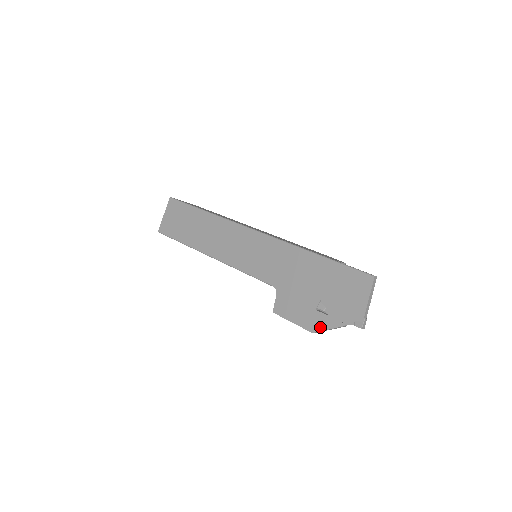
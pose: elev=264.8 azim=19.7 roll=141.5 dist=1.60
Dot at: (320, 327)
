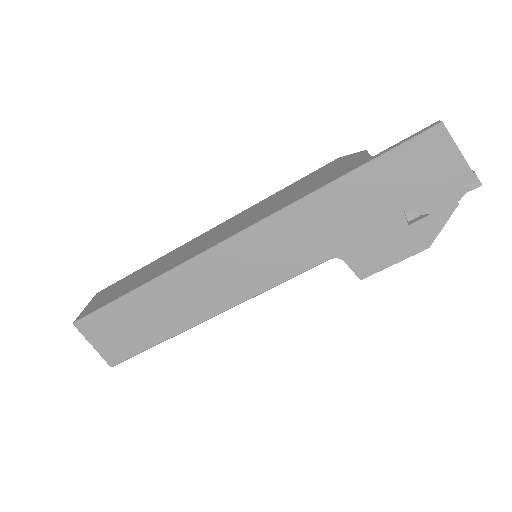
Dot at: (432, 234)
